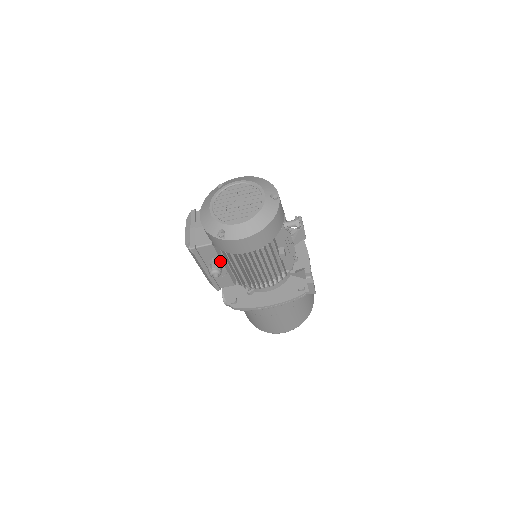
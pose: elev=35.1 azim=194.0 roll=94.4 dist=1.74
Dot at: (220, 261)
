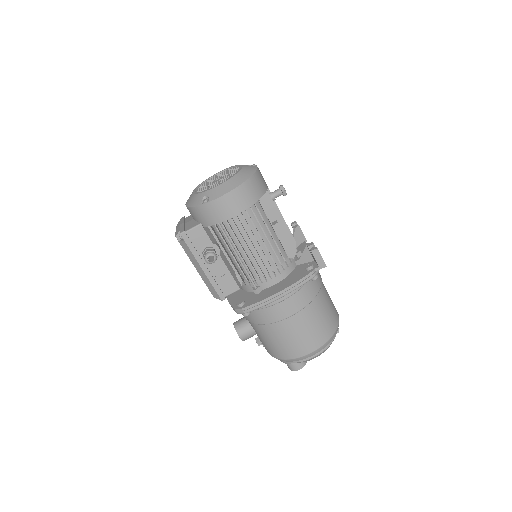
Dot at: (215, 251)
